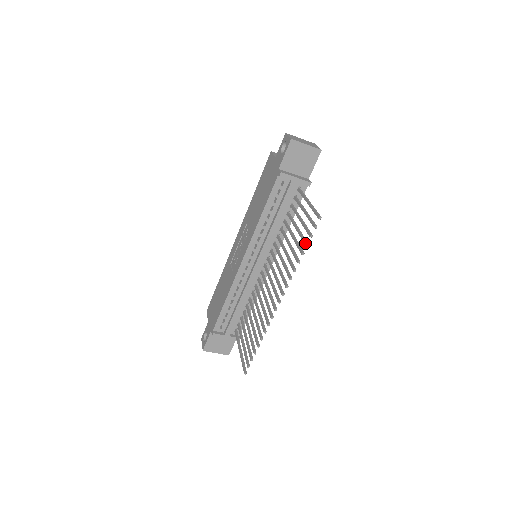
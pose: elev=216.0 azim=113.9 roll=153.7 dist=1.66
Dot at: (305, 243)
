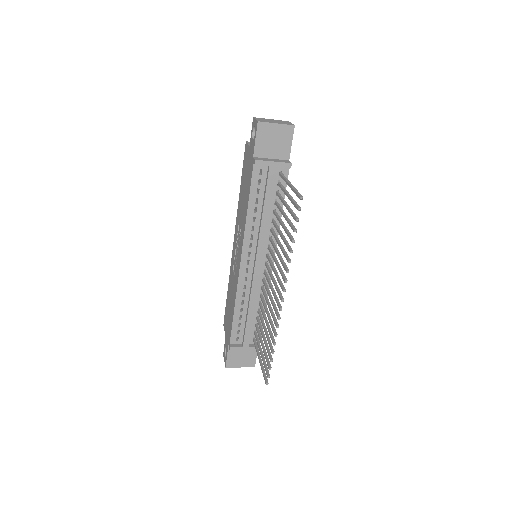
Dot at: (293, 229)
